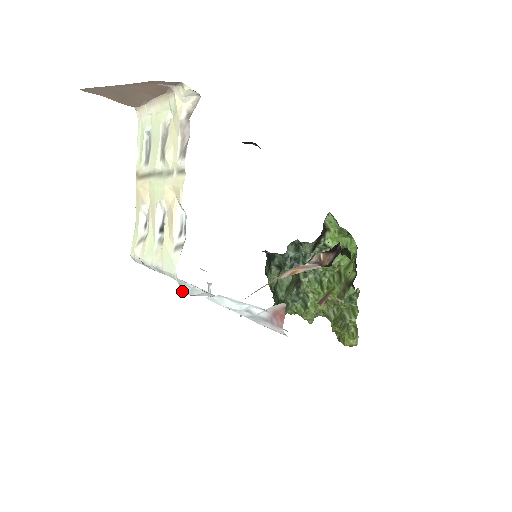
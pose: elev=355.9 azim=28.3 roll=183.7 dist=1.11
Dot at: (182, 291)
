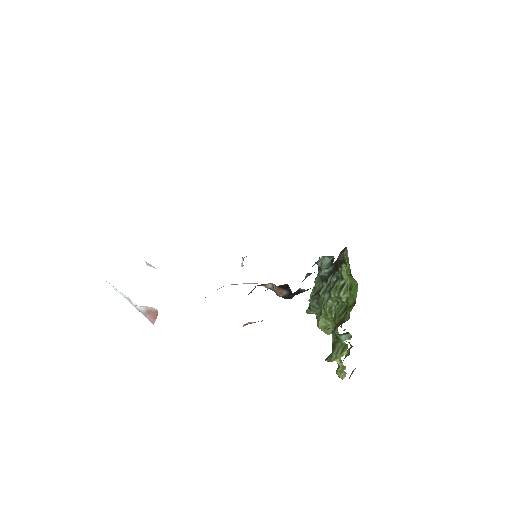
Dot at: occluded
